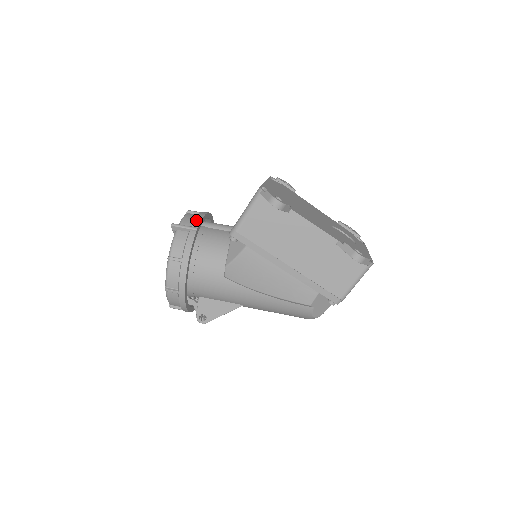
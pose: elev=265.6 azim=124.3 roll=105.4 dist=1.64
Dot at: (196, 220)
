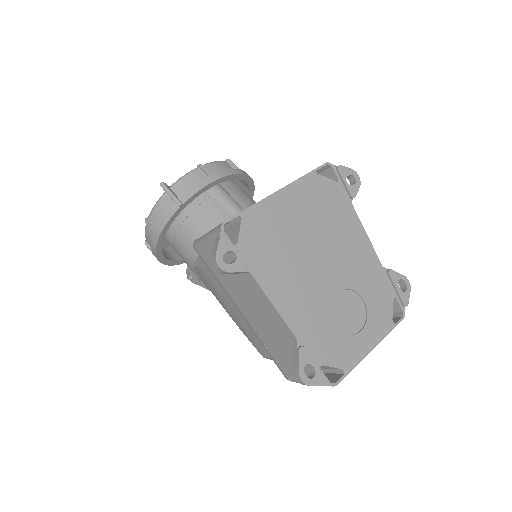
Dot at: (190, 190)
